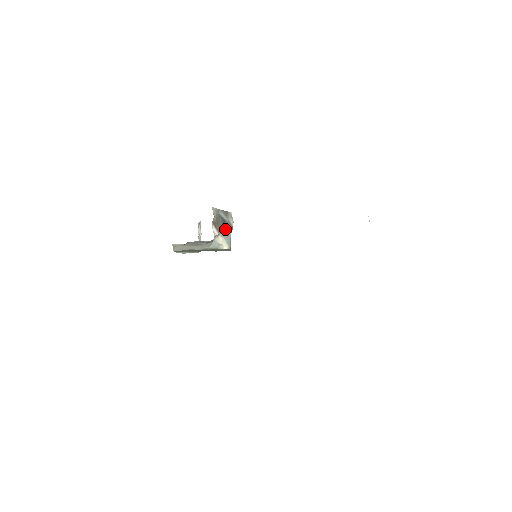
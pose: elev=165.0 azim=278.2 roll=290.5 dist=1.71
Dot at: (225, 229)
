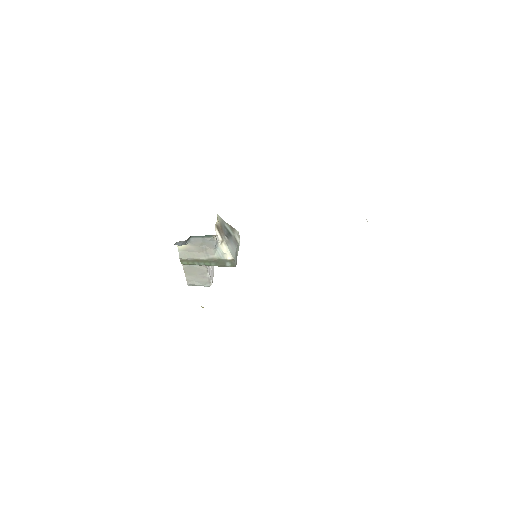
Dot at: (230, 241)
